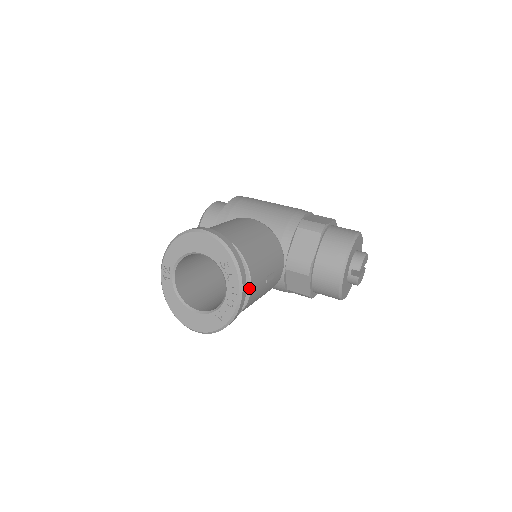
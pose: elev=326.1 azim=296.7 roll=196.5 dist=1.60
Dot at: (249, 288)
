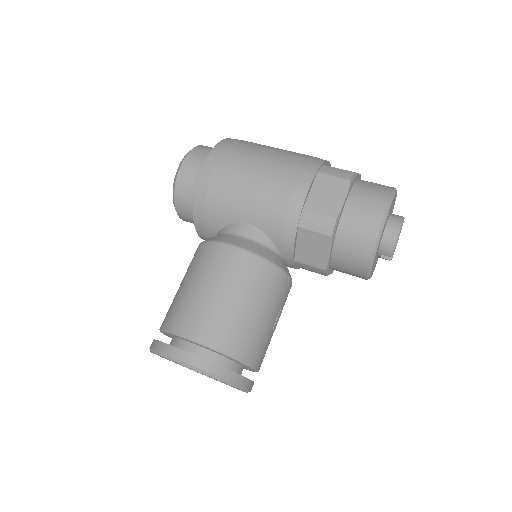
Dot at: (255, 370)
